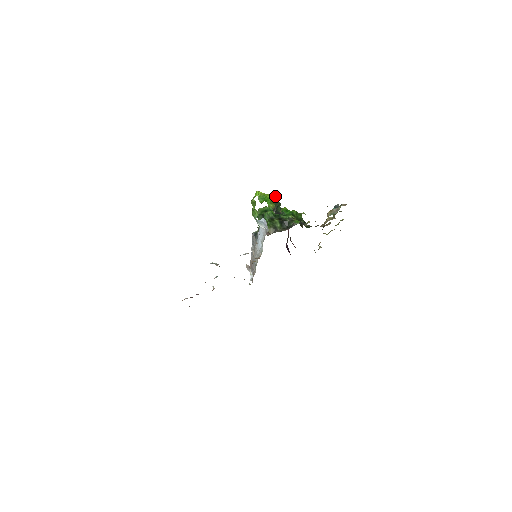
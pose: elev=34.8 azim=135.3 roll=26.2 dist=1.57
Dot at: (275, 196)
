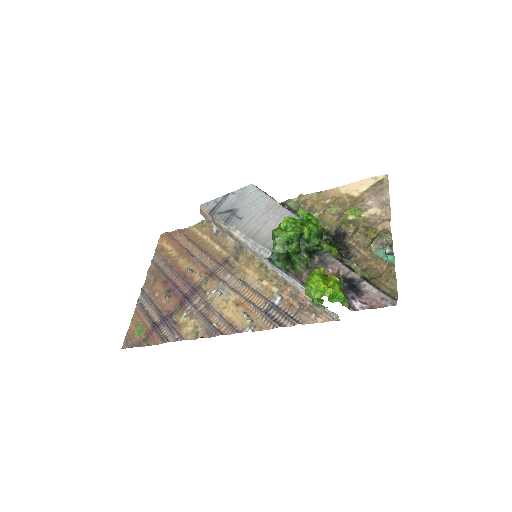
Dot at: (339, 280)
